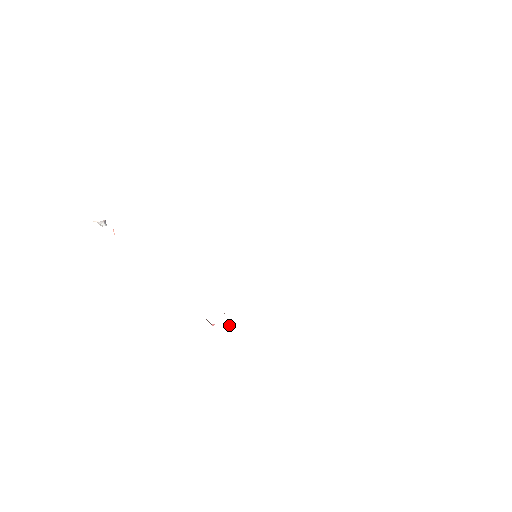
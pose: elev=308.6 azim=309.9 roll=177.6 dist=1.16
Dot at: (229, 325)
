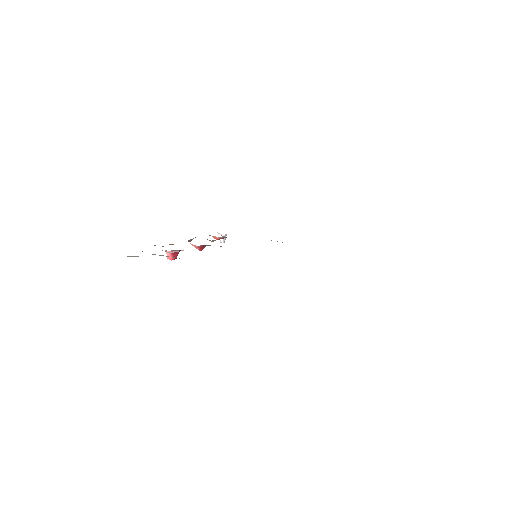
Dot at: (170, 252)
